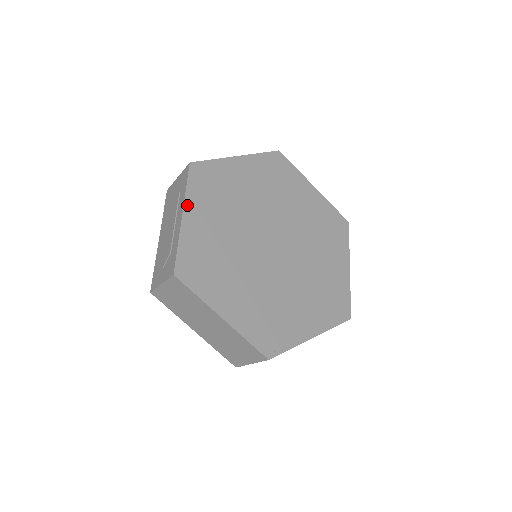
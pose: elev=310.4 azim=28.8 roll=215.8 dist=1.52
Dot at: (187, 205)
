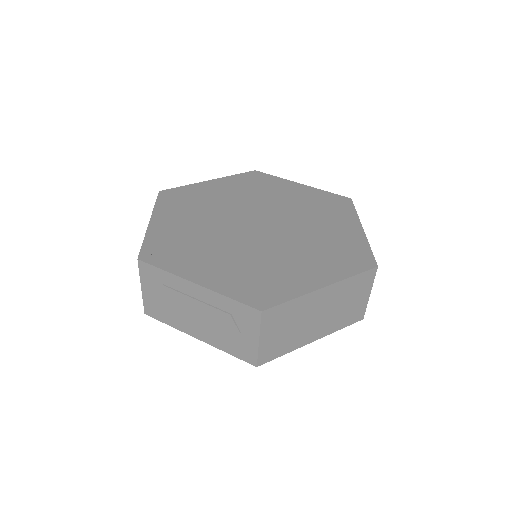
Dot at: (185, 276)
